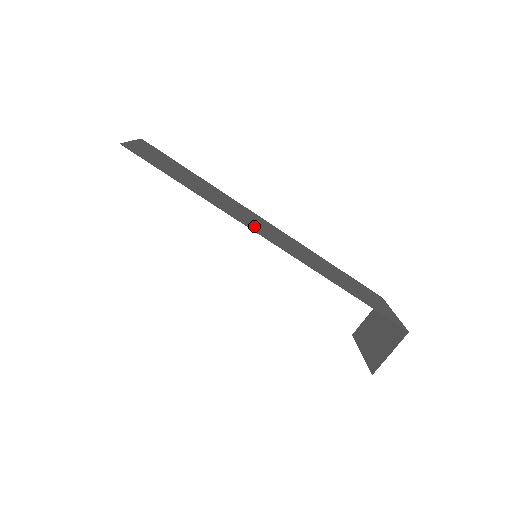
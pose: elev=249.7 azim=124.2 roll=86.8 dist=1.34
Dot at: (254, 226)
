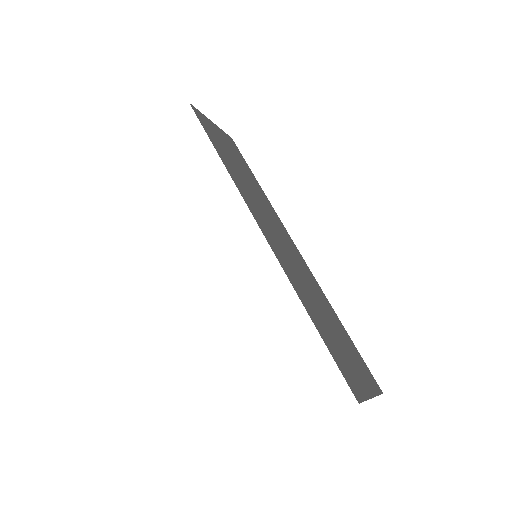
Dot at: (259, 213)
